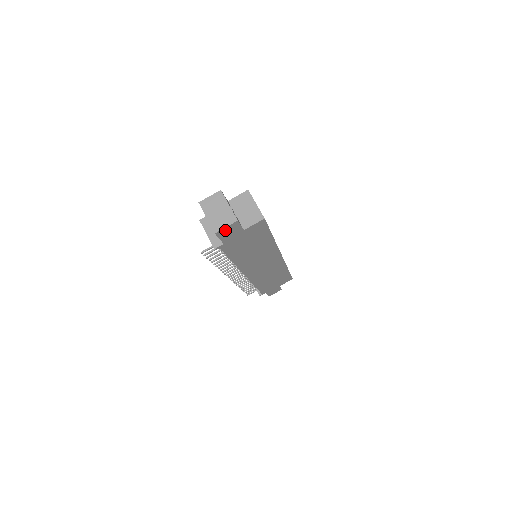
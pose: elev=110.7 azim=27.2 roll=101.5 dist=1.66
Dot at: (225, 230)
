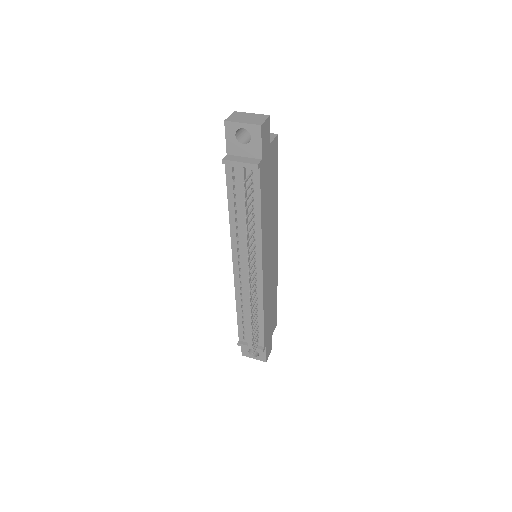
Dot at: (264, 127)
